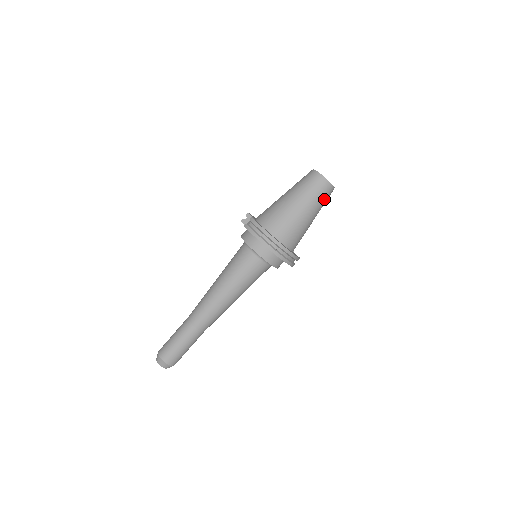
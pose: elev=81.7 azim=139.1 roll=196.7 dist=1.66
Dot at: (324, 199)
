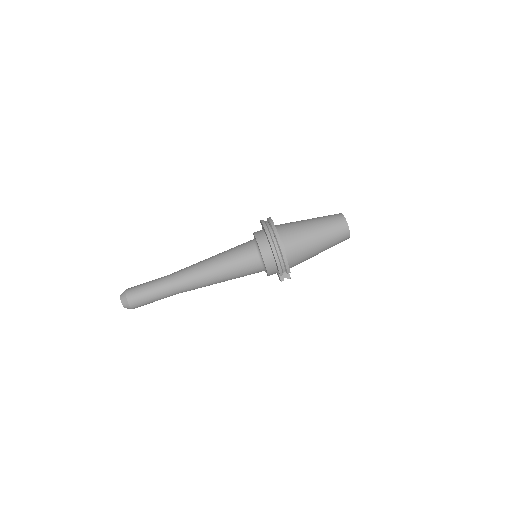
Dot at: (335, 232)
